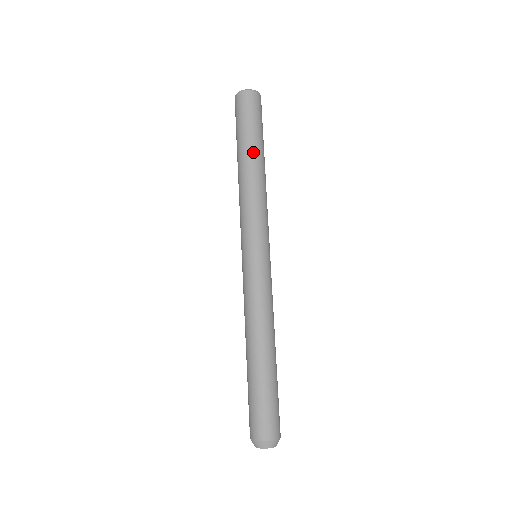
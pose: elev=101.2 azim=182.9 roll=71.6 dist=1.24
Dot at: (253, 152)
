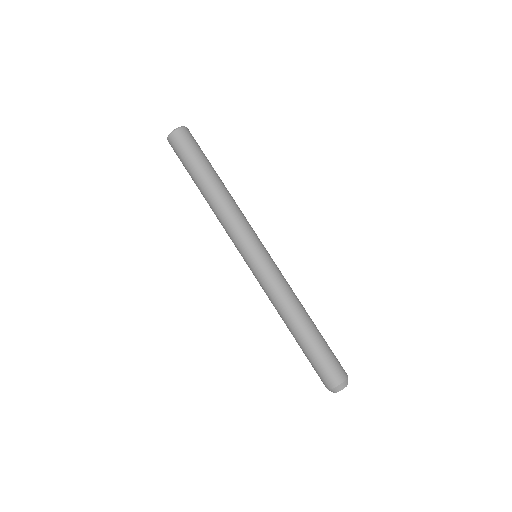
Dot at: (209, 178)
